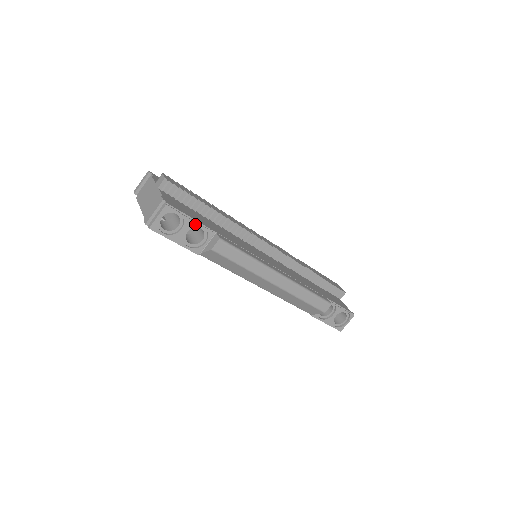
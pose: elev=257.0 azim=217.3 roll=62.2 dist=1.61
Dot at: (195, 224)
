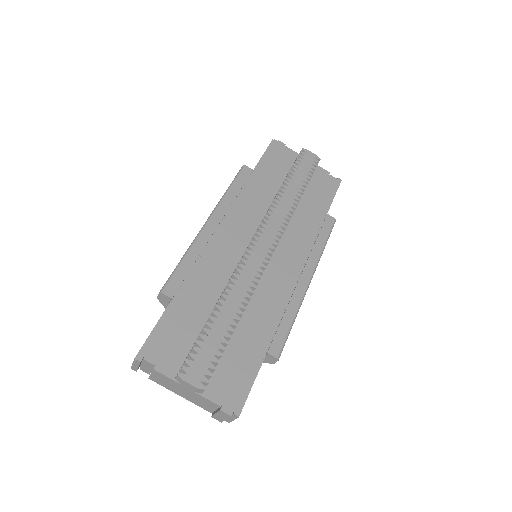
Dot at: (255, 378)
